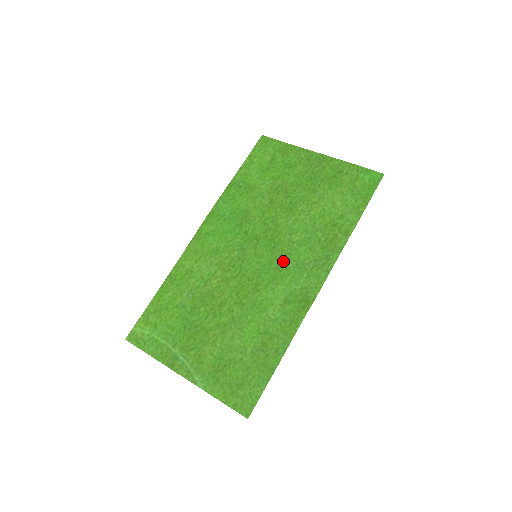
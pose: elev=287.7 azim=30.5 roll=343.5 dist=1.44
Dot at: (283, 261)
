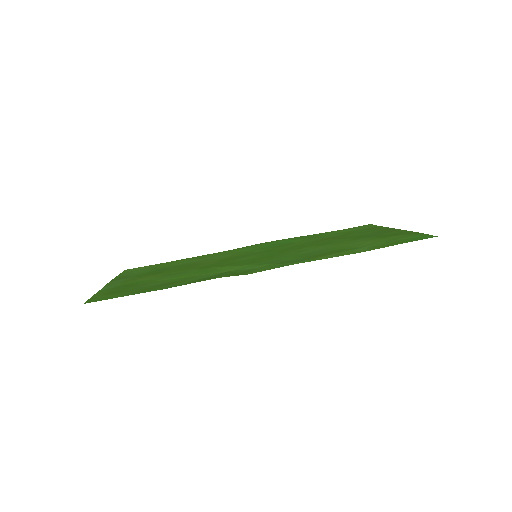
Dot at: (267, 259)
